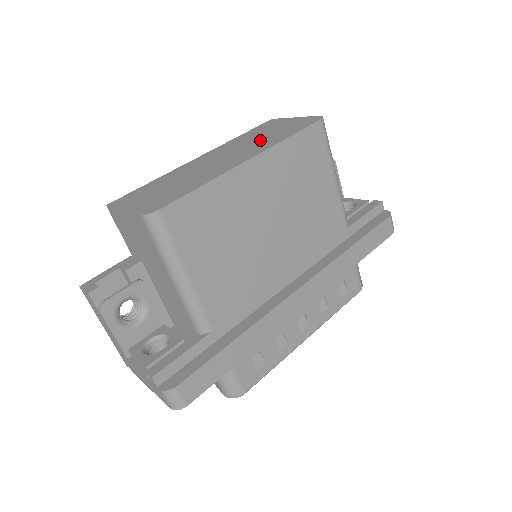
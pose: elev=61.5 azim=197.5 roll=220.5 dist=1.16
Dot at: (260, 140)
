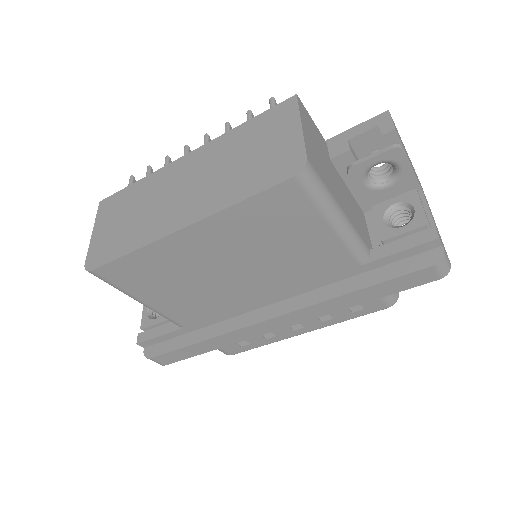
Dot at: (228, 174)
